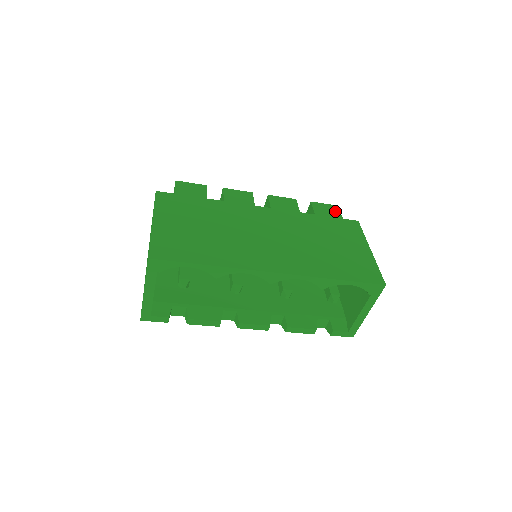
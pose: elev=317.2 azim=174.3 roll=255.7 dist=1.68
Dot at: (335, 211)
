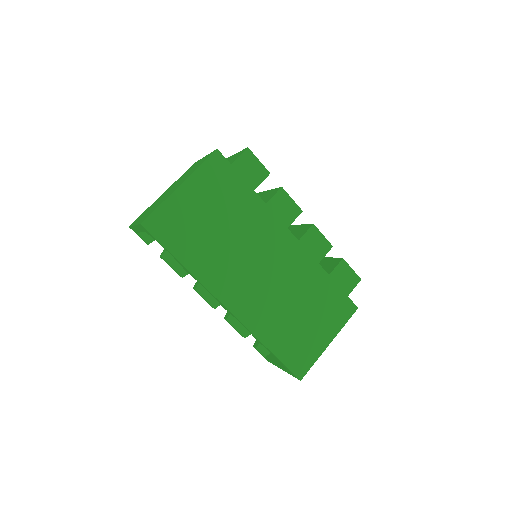
Dot at: (351, 284)
